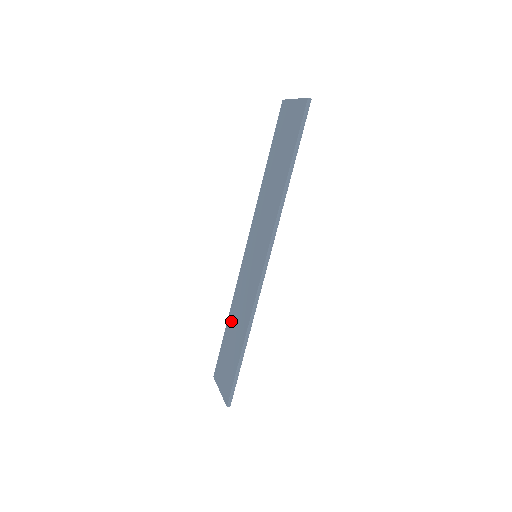
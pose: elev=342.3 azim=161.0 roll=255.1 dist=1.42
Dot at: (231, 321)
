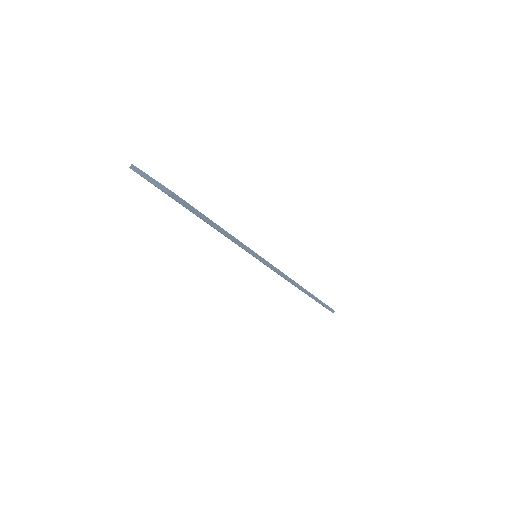
Dot at: occluded
